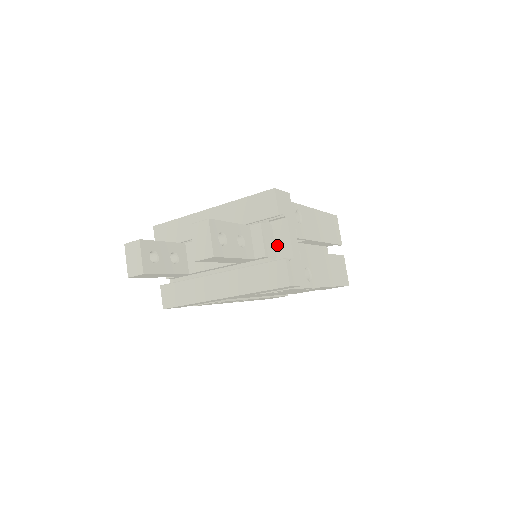
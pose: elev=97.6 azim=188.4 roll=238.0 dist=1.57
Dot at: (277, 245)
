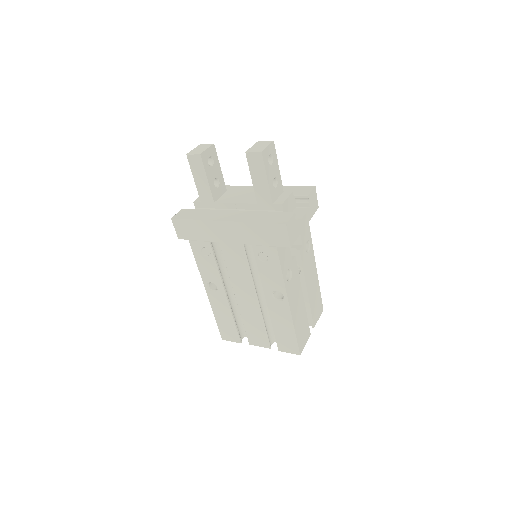
Dot at: occluded
